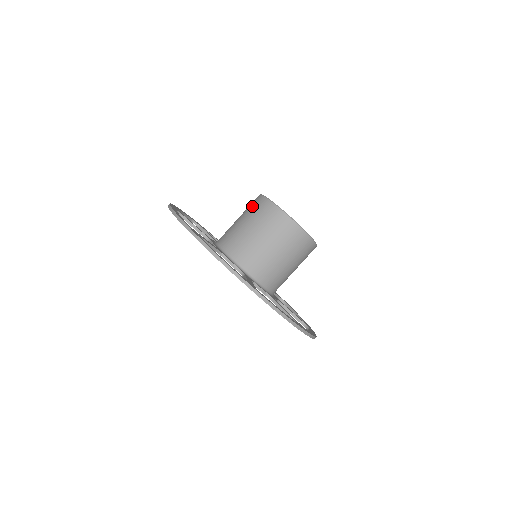
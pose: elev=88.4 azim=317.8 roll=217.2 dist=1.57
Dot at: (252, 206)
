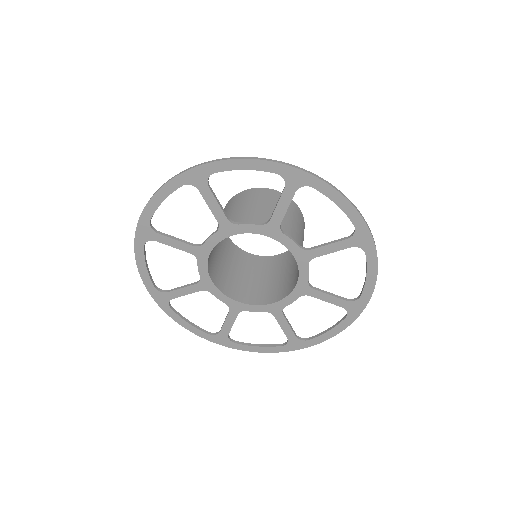
Dot at: occluded
